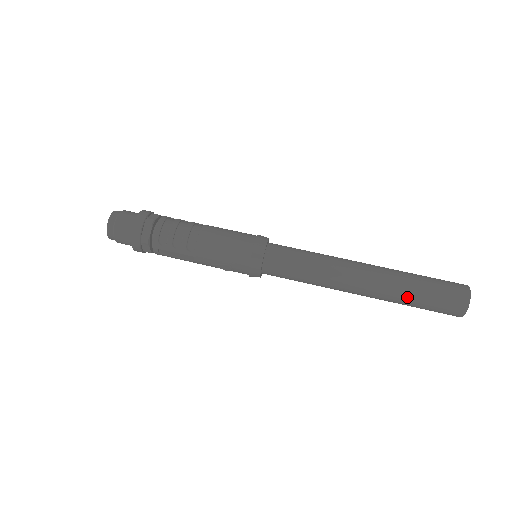
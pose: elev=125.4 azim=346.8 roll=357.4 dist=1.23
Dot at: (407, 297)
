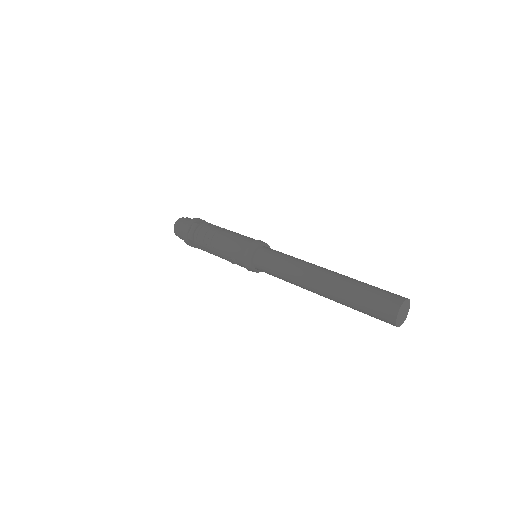
Dot at: (348, 300)
